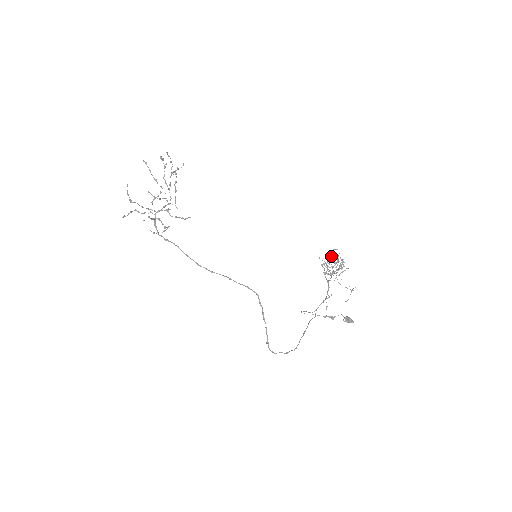
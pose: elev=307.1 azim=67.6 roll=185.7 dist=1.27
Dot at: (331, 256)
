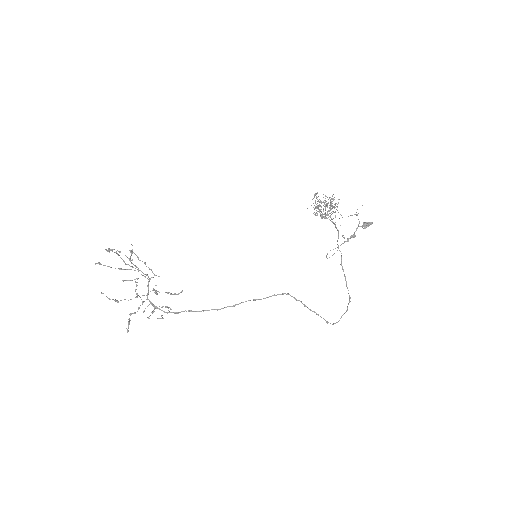
Dot at: occluded
